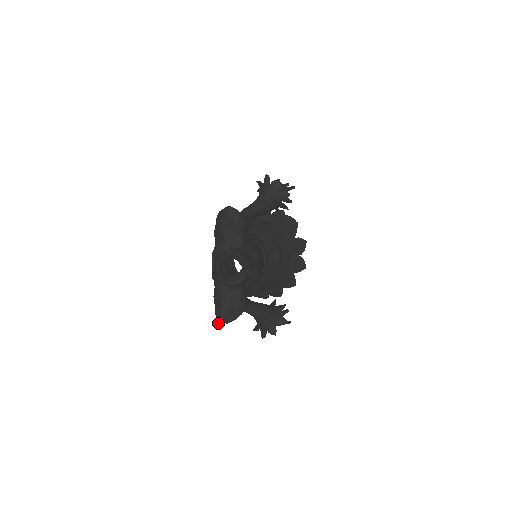
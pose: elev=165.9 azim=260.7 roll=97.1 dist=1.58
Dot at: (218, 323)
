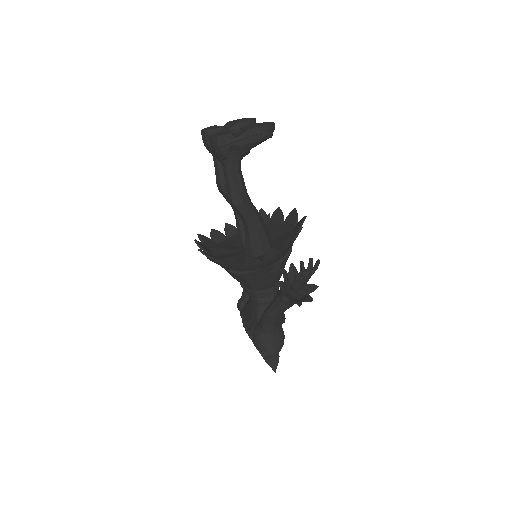
Dot at: occluded
